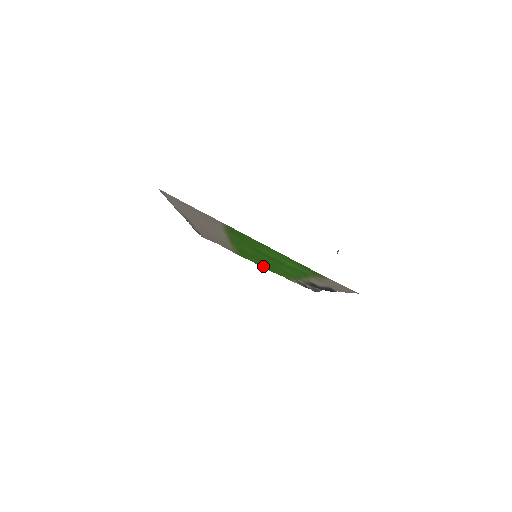
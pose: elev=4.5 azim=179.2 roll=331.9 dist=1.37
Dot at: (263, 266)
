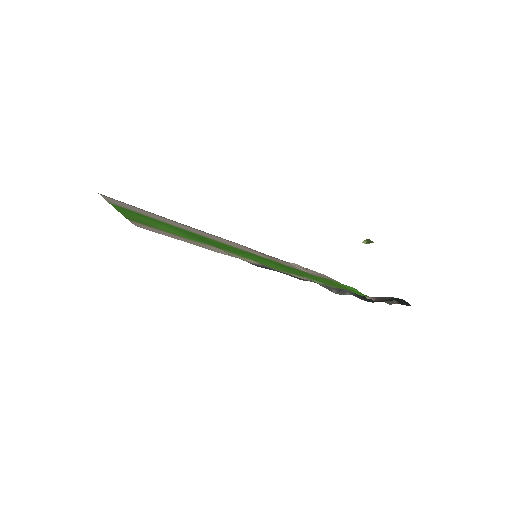
Dot at: occluded
